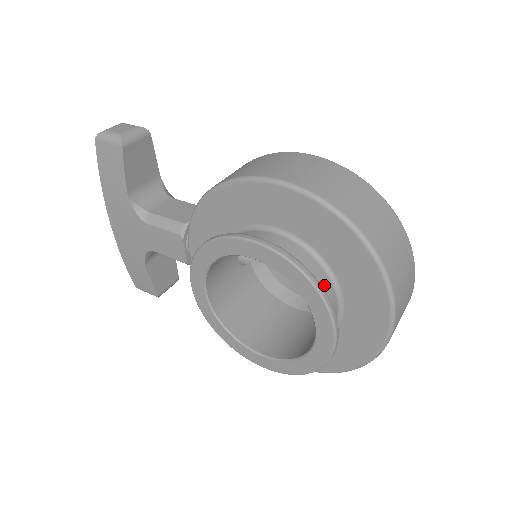
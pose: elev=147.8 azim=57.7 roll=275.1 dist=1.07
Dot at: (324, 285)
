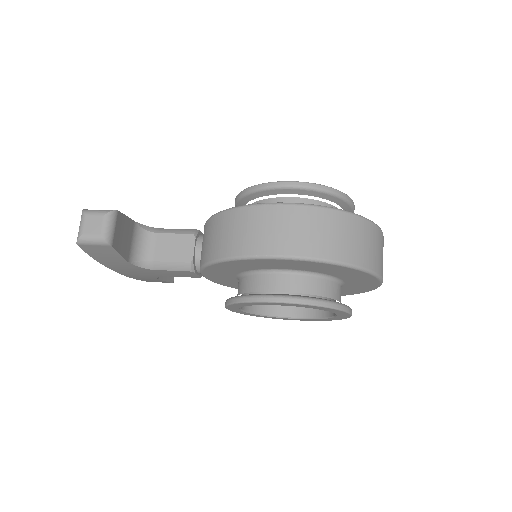
Dot at: (333, 289)
